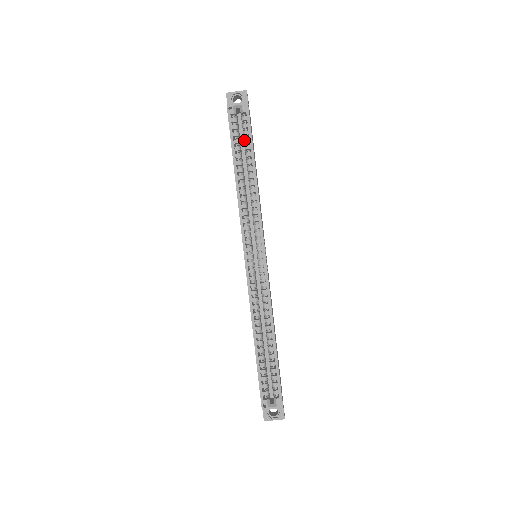
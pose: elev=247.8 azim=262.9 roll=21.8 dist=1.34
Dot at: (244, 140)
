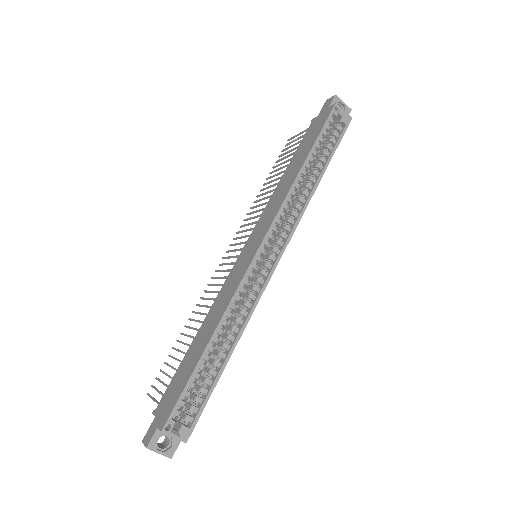
Dot at: (328, 145)
